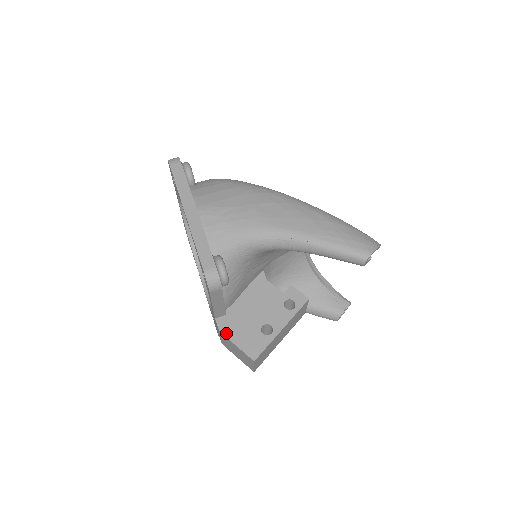
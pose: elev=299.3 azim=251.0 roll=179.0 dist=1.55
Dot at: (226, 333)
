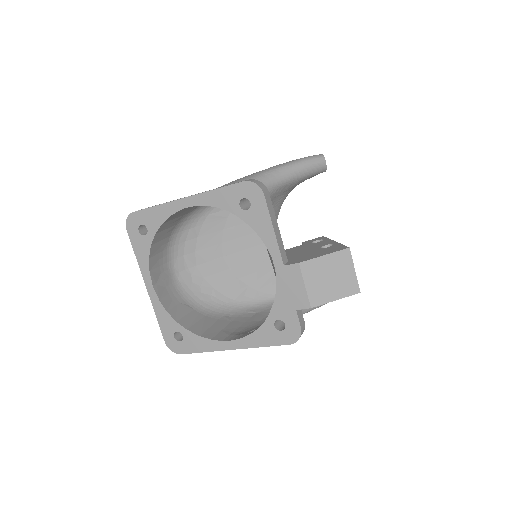
Dot at: (305, 260)
